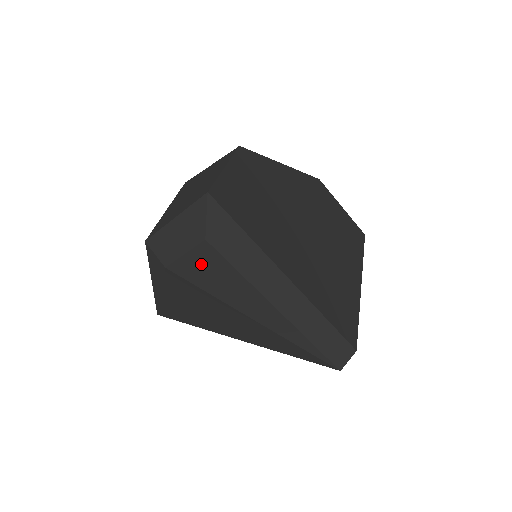
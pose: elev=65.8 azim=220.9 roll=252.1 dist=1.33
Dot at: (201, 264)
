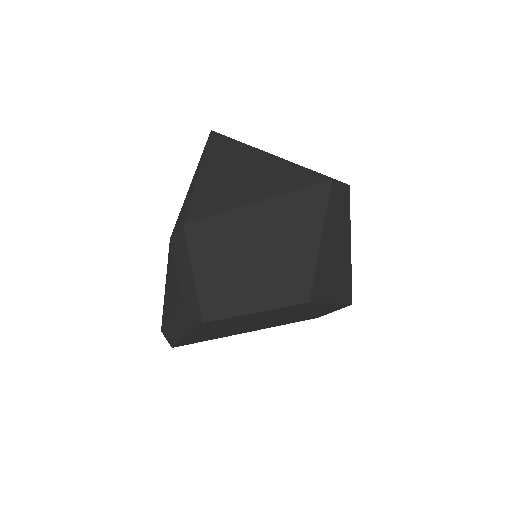
Dot at: (174, 277)
